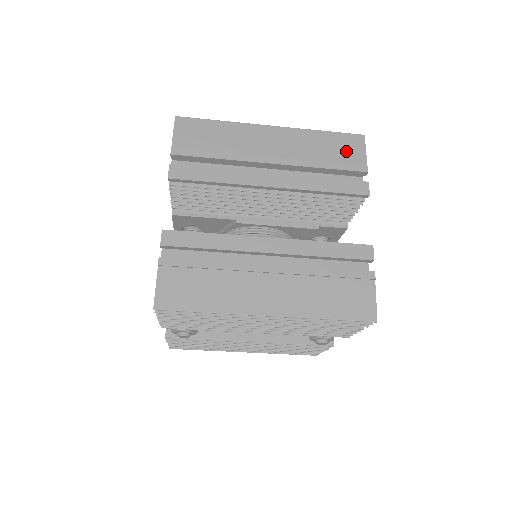
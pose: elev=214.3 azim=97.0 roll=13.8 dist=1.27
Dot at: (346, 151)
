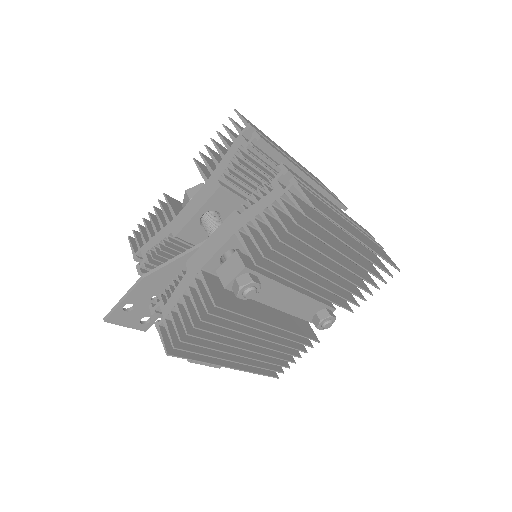
Dot at: occluded
